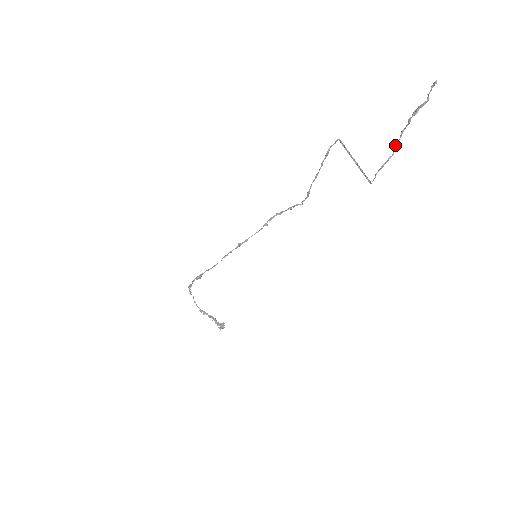
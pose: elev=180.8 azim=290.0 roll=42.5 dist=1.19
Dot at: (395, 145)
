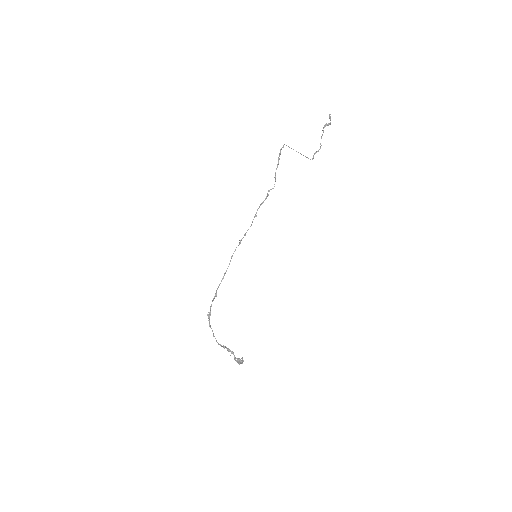
Dot at: (320, 144)
